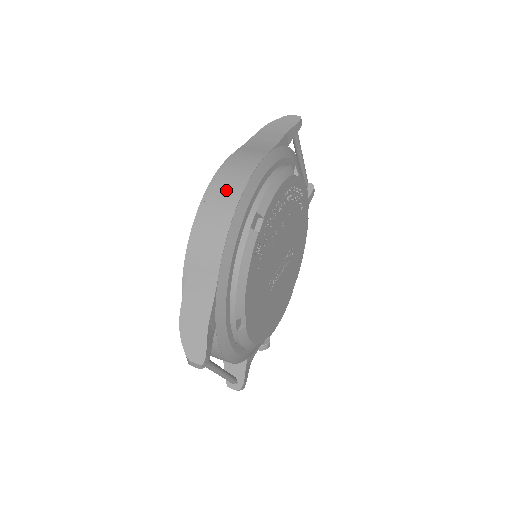
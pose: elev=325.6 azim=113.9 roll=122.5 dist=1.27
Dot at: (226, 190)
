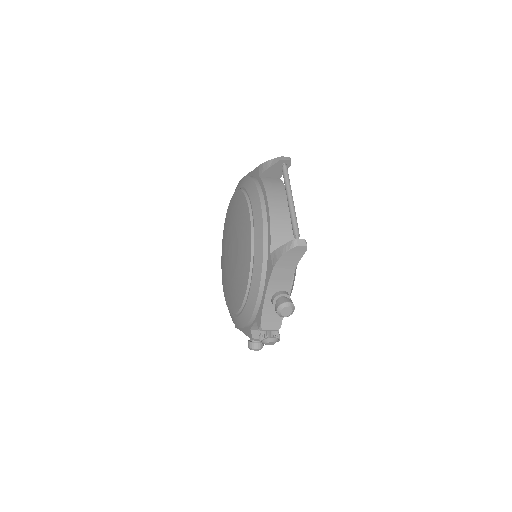
Dot at: occluded
